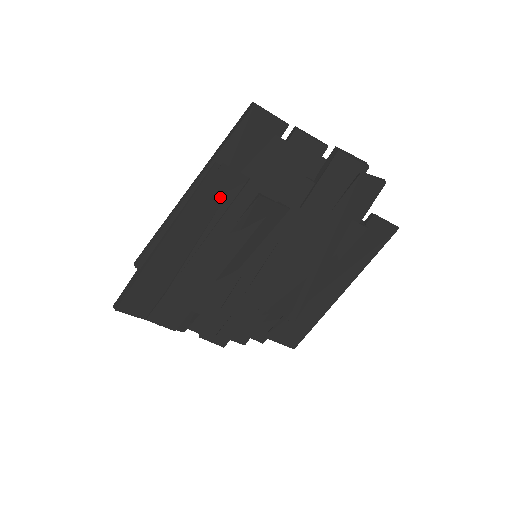
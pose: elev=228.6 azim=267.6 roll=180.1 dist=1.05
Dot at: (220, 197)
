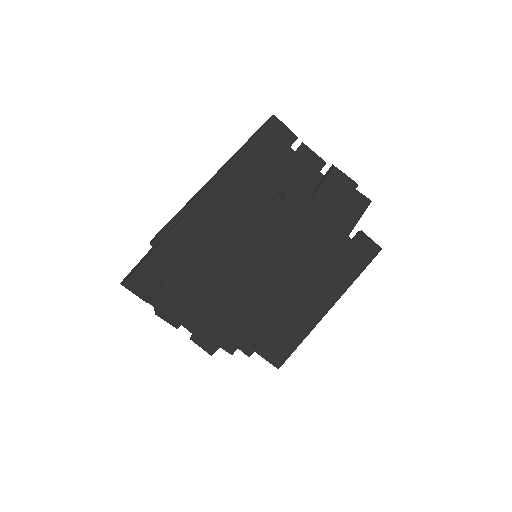
Dot at: (235, 189)
